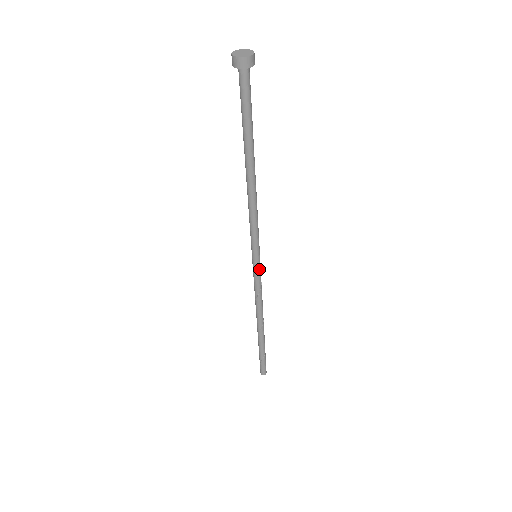
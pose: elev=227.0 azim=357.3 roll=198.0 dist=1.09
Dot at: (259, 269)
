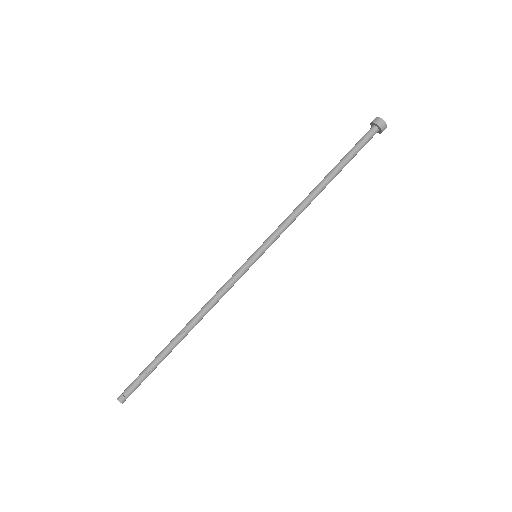
Dot at: (246, 268)
